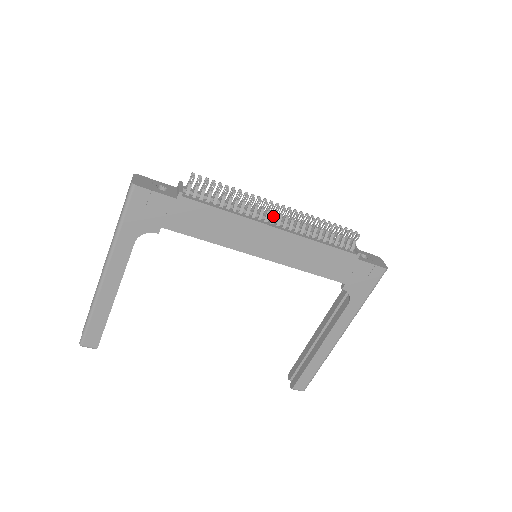
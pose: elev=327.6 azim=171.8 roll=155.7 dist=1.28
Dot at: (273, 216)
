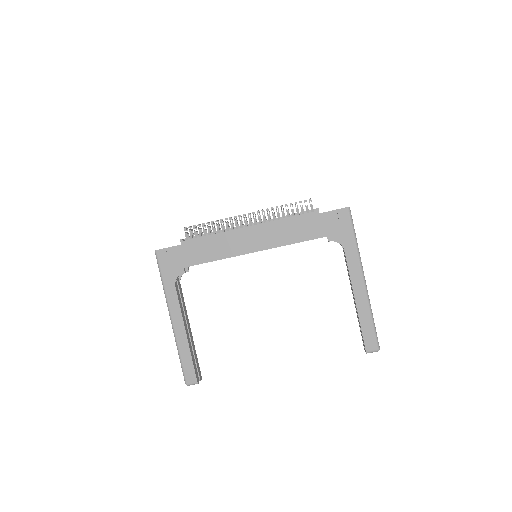
Dot at: (245, 222)
